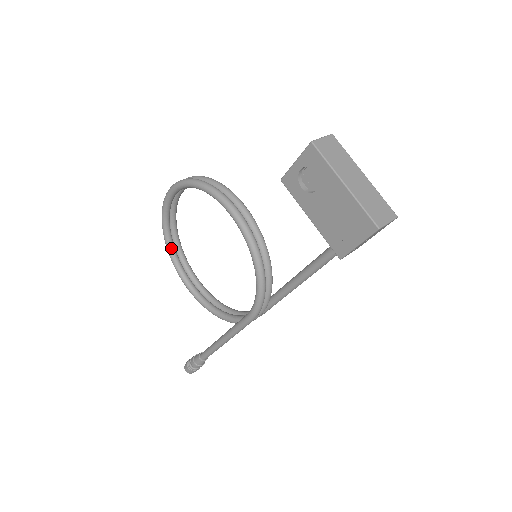
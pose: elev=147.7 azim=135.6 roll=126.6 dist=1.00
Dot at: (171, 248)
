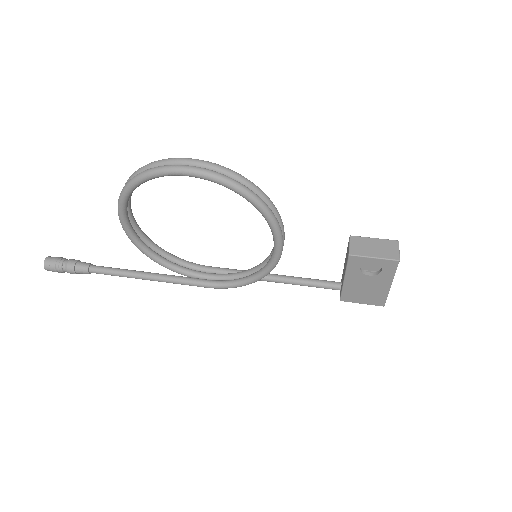
Dot at: occluded
